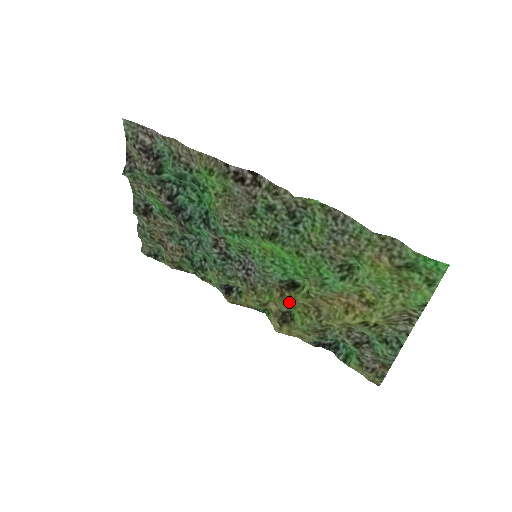
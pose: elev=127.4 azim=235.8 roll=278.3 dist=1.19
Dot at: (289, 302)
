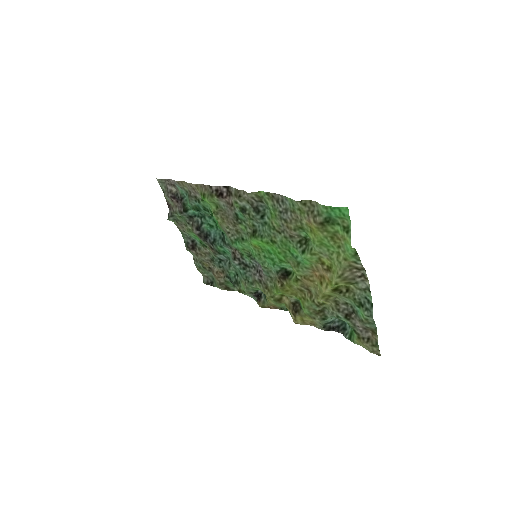
Dot at: (290, 290)
